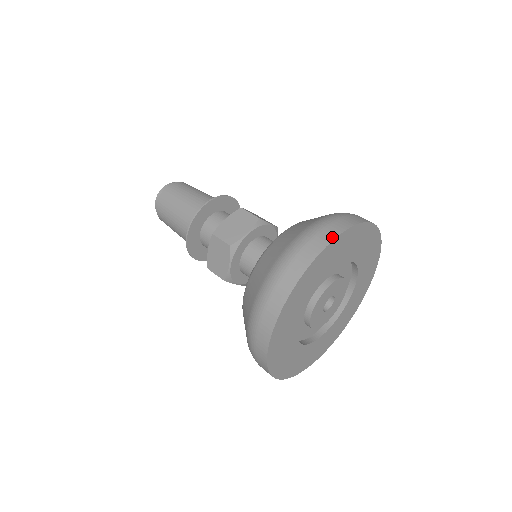
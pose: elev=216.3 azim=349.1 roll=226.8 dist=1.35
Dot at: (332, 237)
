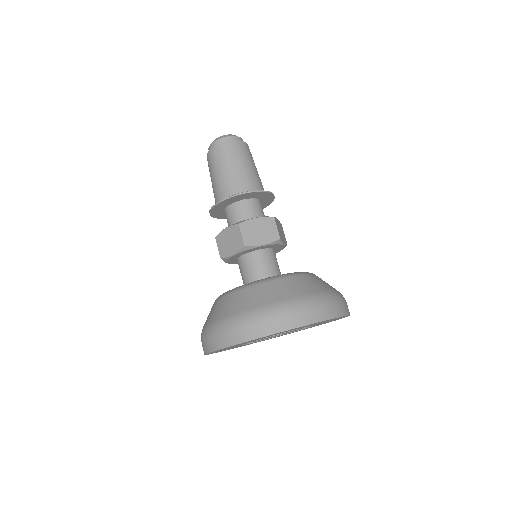
Dot at: (232, 343)
